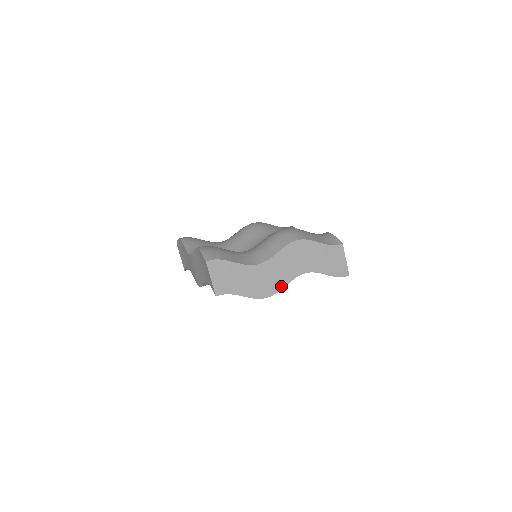
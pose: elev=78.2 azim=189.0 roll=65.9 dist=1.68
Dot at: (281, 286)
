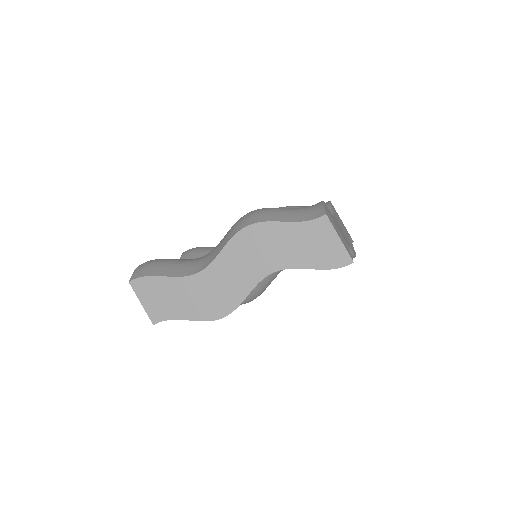
Dot at: (240, 298)
